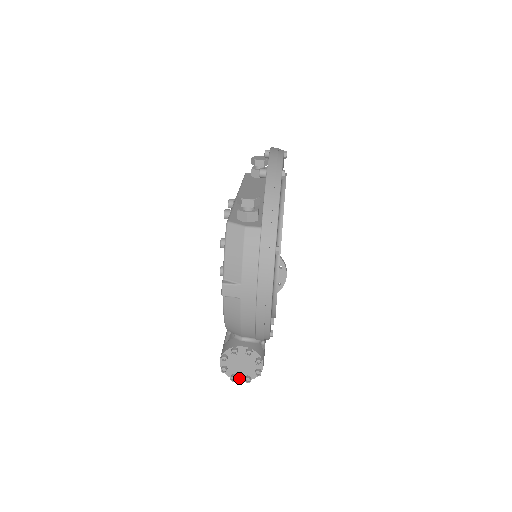
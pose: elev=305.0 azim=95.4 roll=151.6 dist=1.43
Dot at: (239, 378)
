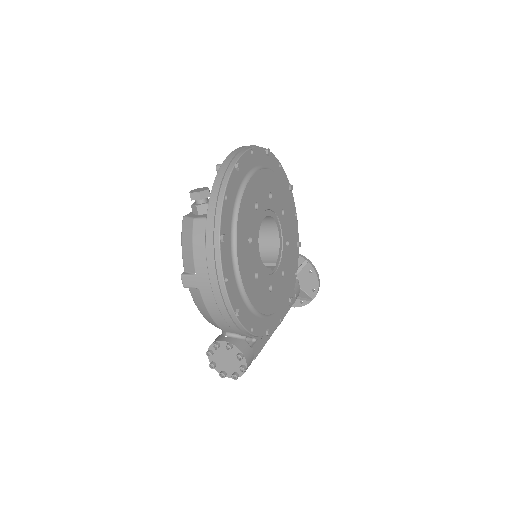
Dot at: (229, 375)
